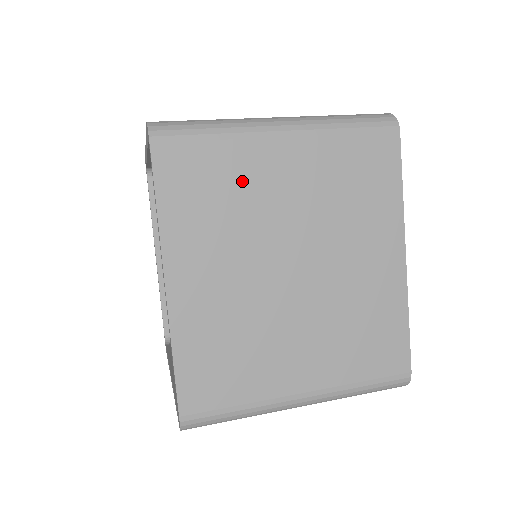
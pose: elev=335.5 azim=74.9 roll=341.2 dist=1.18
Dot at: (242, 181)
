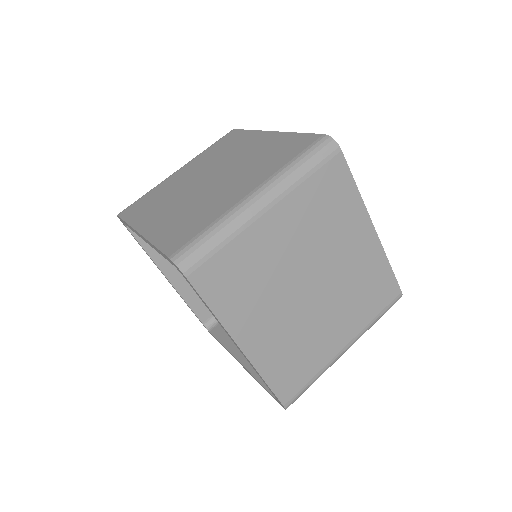
Dot at: (255, 258)
